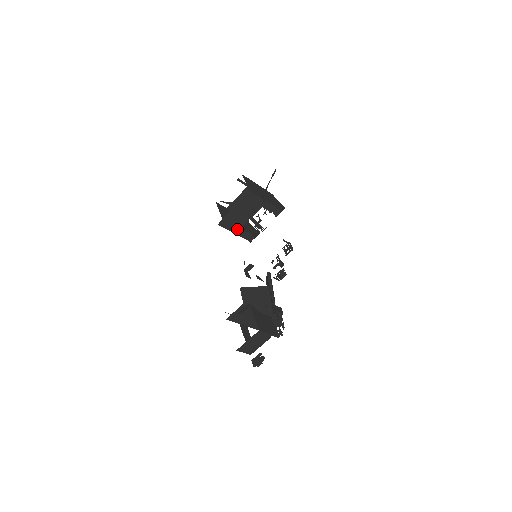
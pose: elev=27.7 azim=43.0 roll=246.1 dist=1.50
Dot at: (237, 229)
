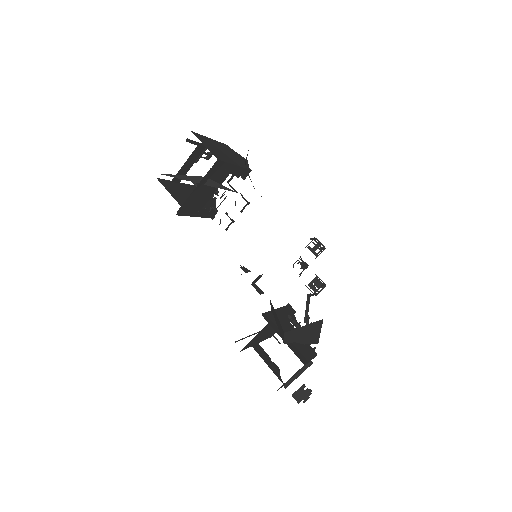
Dot at: (198, 210)
